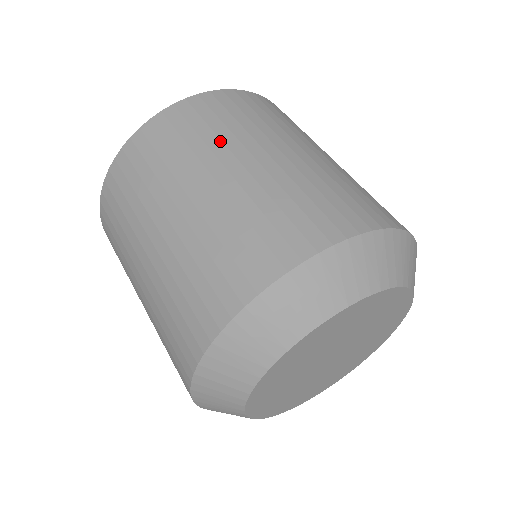
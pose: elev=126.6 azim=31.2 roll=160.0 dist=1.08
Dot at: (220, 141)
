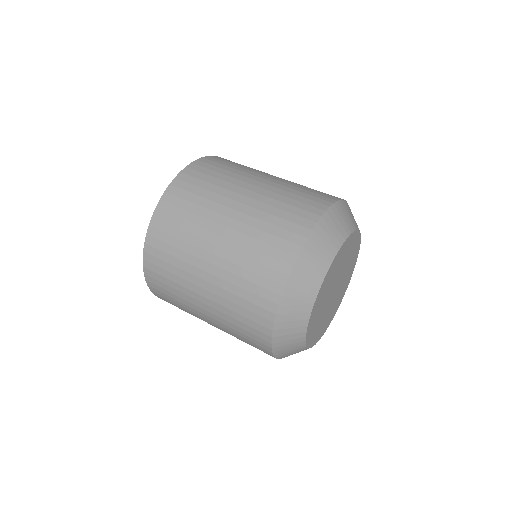
Dot at: (211, 201)
